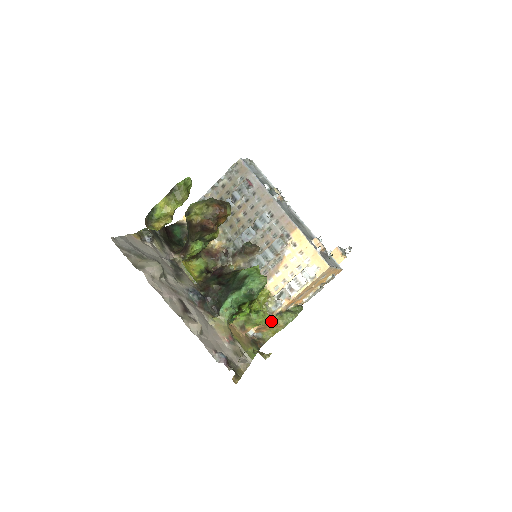
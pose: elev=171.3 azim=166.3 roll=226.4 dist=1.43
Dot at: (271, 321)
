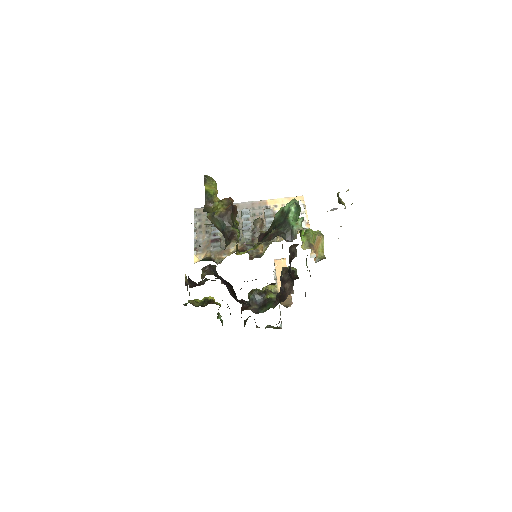
Dot at: occluded
